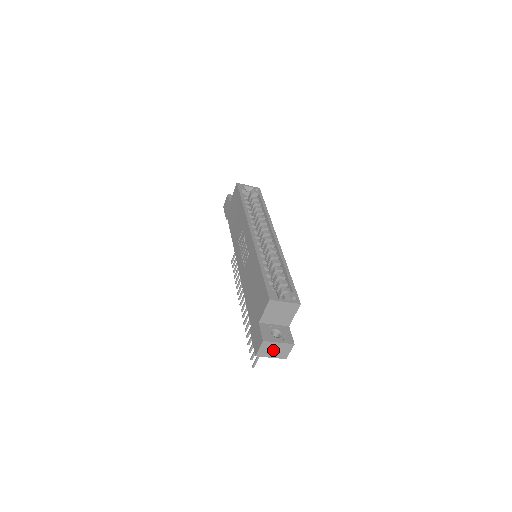
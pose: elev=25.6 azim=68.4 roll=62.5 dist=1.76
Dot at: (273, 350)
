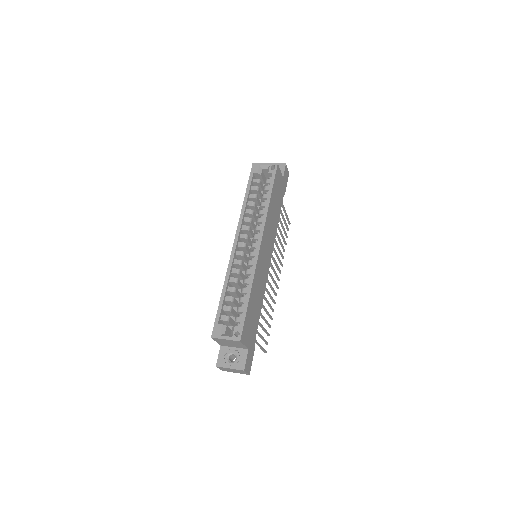
Dot at: (231, 370)
